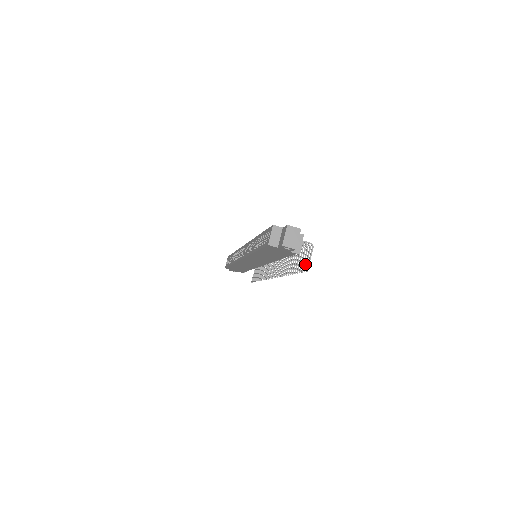
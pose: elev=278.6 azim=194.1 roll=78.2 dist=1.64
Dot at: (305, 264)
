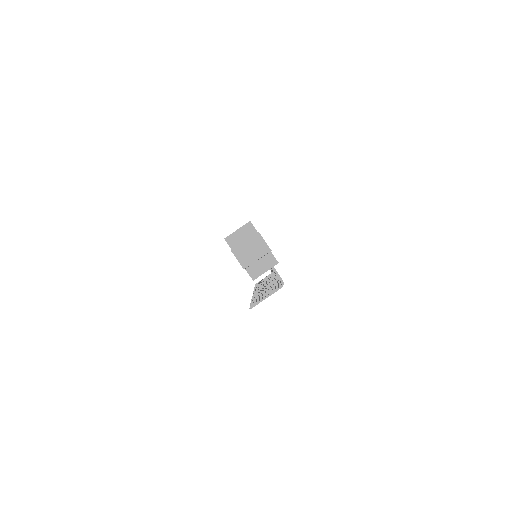
Dot at: (259, 299)
